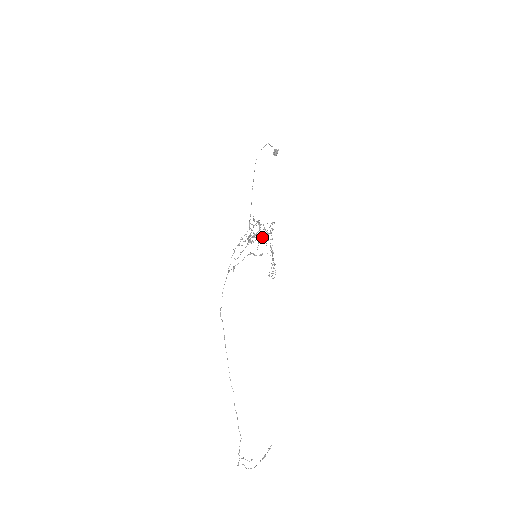
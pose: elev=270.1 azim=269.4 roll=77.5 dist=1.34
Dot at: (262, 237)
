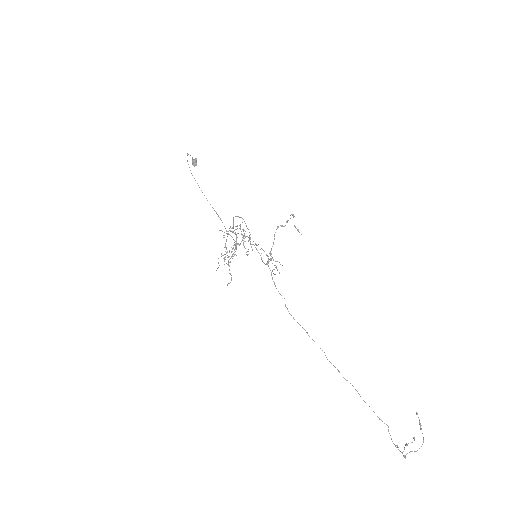
Dot at: (240, 244)
